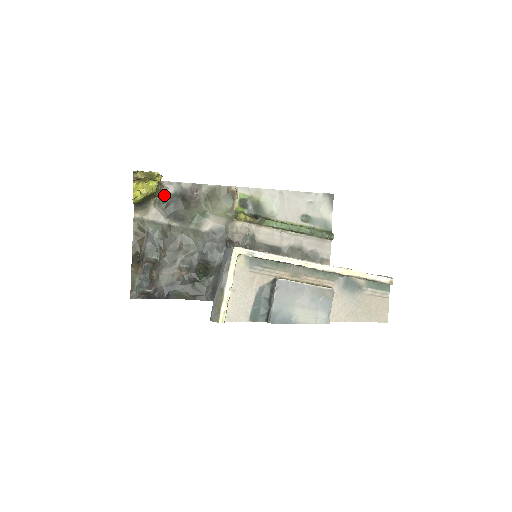
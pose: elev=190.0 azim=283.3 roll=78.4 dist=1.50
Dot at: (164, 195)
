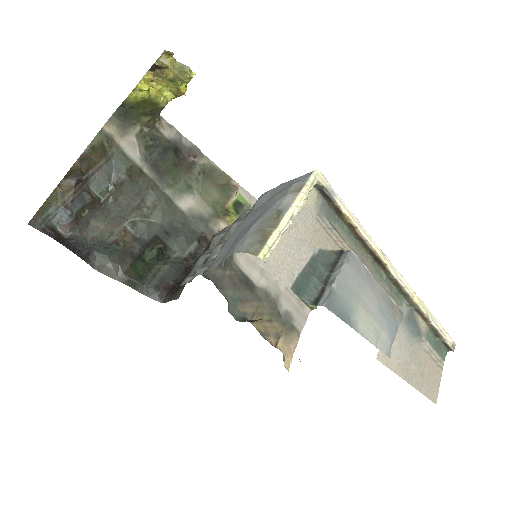
Dot at: (155, 133)
